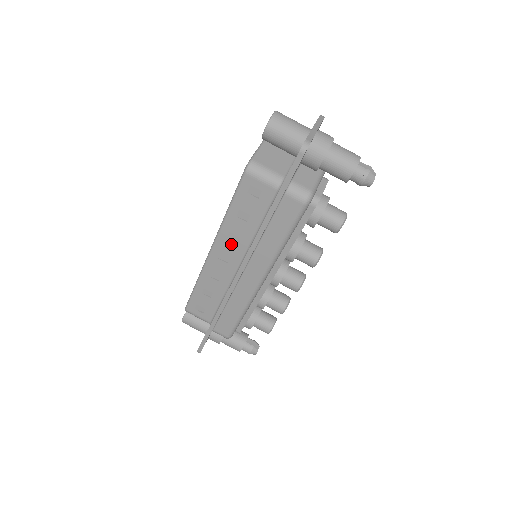
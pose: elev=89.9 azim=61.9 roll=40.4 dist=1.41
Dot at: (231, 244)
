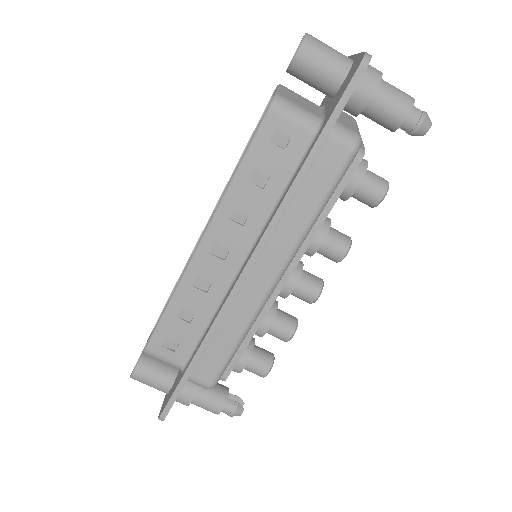
Dot at: (234, 228)
